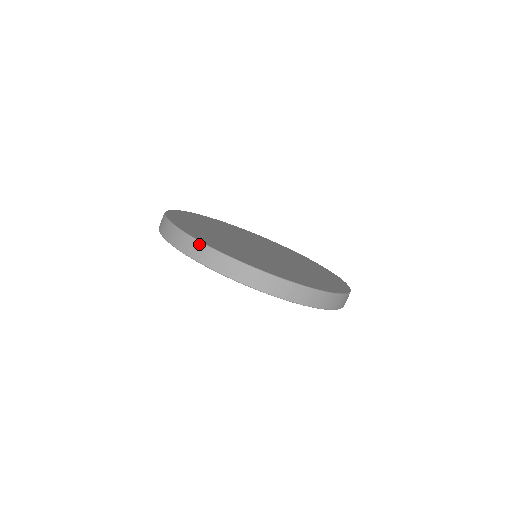
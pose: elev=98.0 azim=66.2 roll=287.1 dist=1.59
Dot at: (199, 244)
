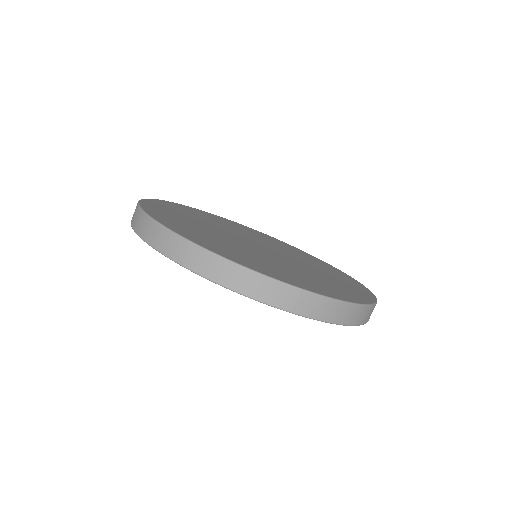
Dot at: (139, 210)
